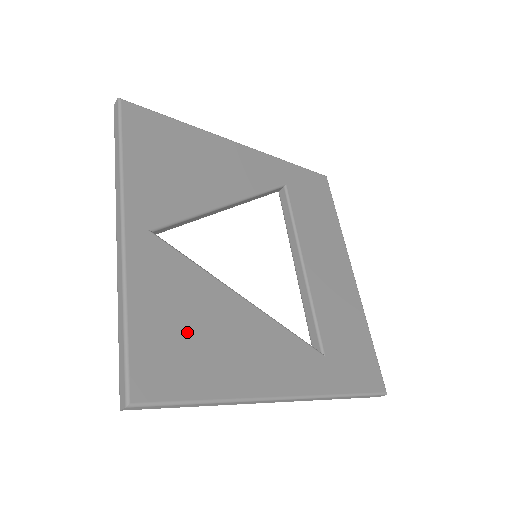
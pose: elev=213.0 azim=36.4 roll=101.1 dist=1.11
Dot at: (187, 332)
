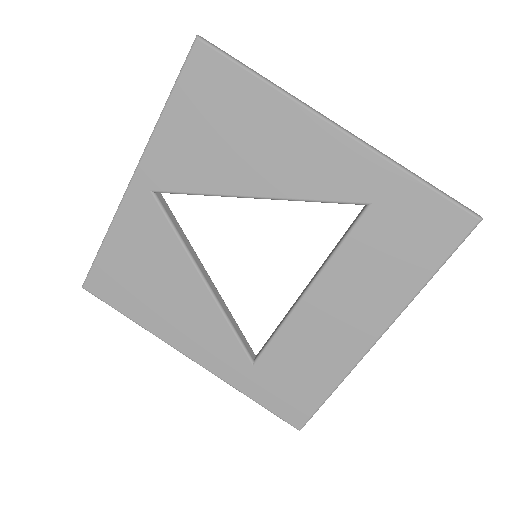
Dot at: (139, 275)
